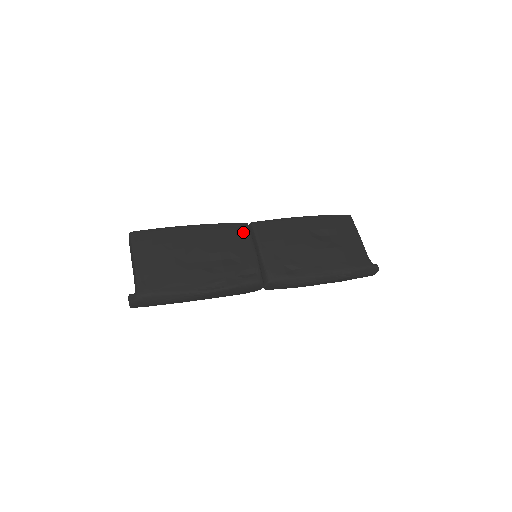
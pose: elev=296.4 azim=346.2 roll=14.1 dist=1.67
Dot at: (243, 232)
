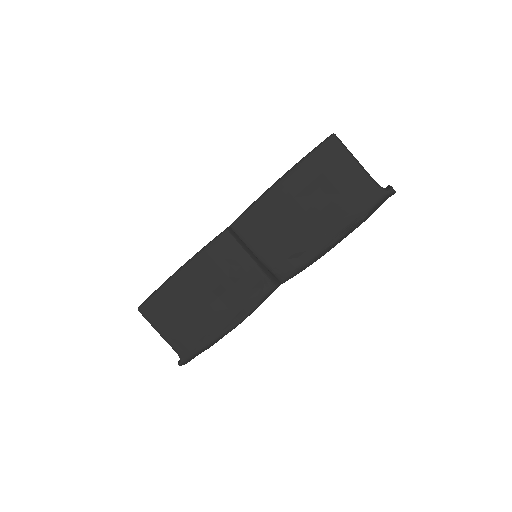
Dot at: (228, 246)
